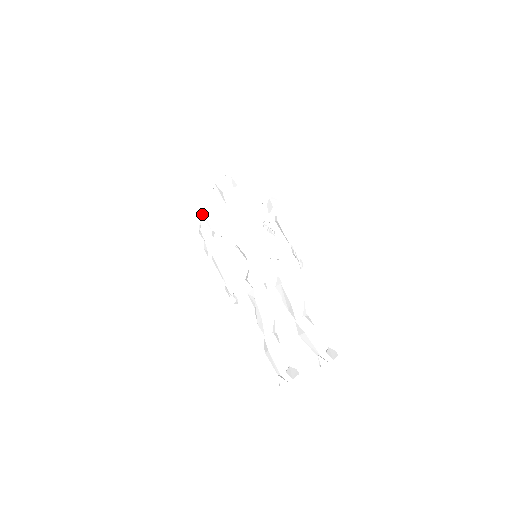
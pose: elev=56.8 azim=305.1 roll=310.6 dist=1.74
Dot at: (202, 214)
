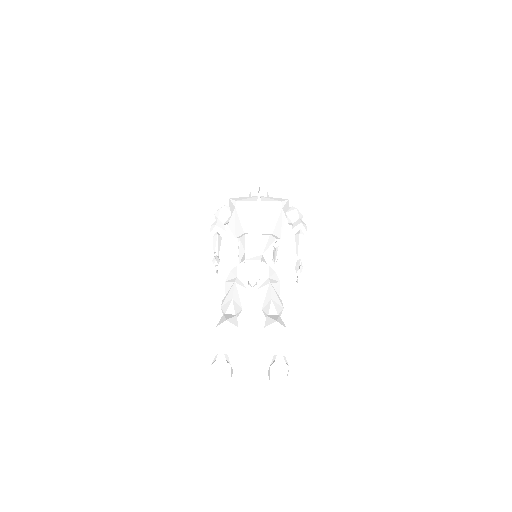
Dot at: (232, 198)
